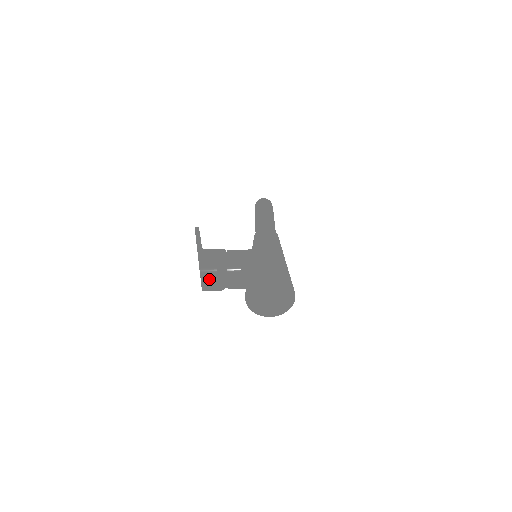
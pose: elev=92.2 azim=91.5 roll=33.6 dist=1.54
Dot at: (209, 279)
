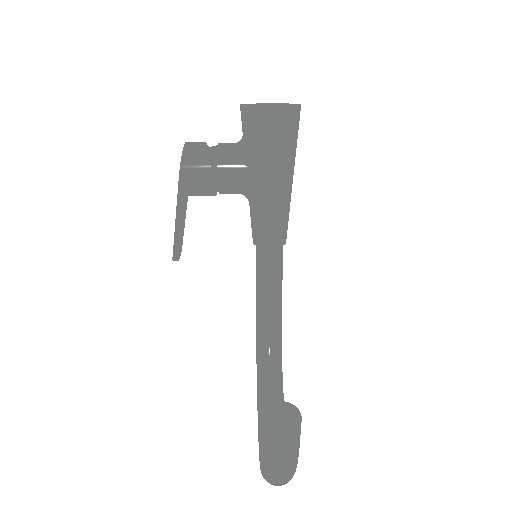
Dot at: (196, 142)
